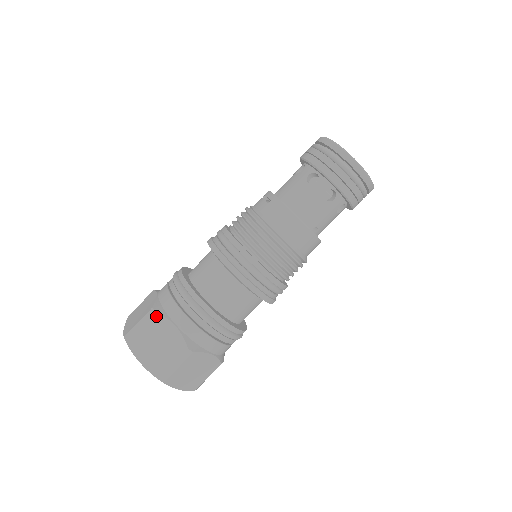
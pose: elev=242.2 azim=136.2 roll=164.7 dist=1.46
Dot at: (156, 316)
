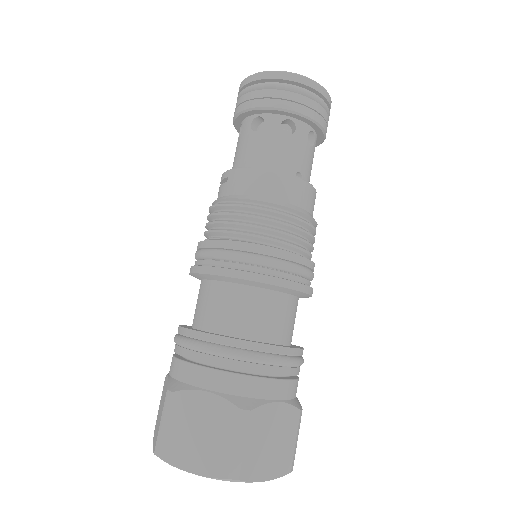
Dot at: (176, 396)
